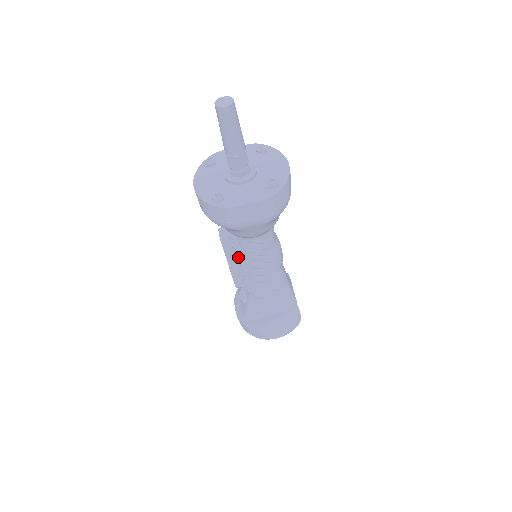
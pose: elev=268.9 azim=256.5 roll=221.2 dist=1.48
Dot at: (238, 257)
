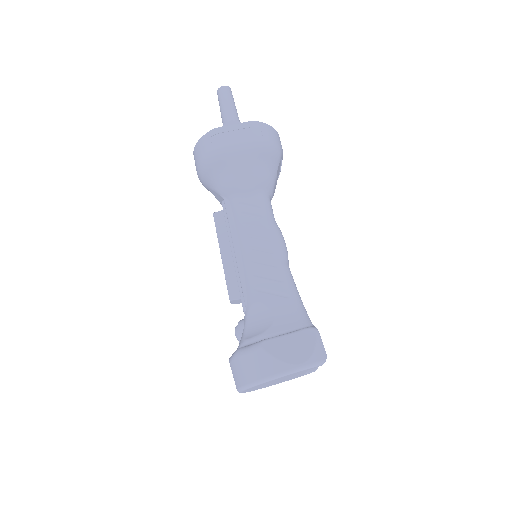
Dot at: (231, 233)
